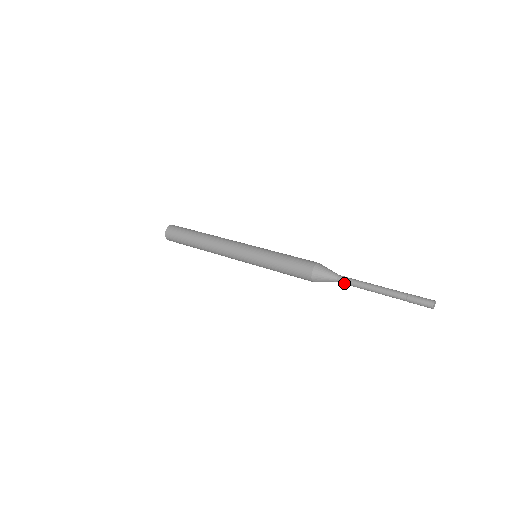
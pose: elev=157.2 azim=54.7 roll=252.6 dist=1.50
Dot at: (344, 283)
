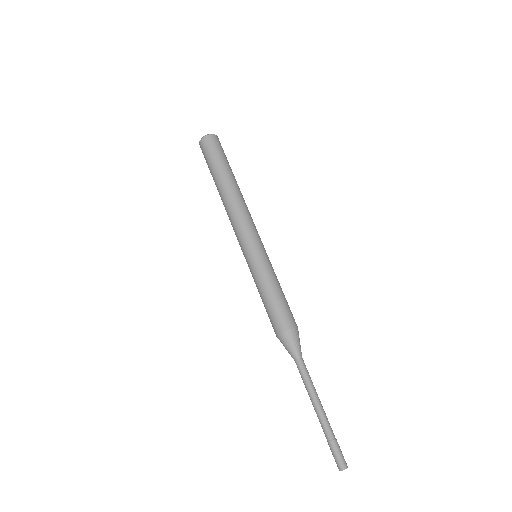
Dot at: occluded
